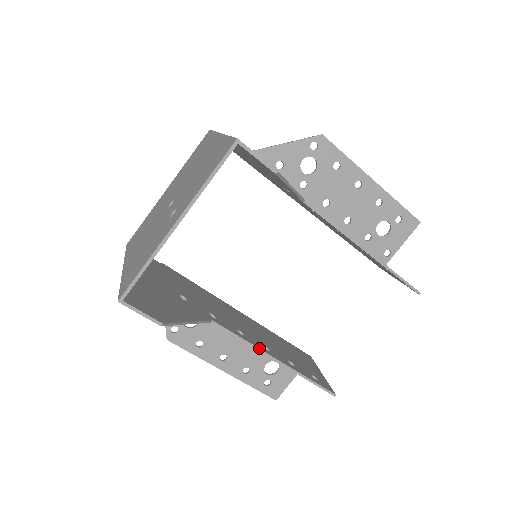
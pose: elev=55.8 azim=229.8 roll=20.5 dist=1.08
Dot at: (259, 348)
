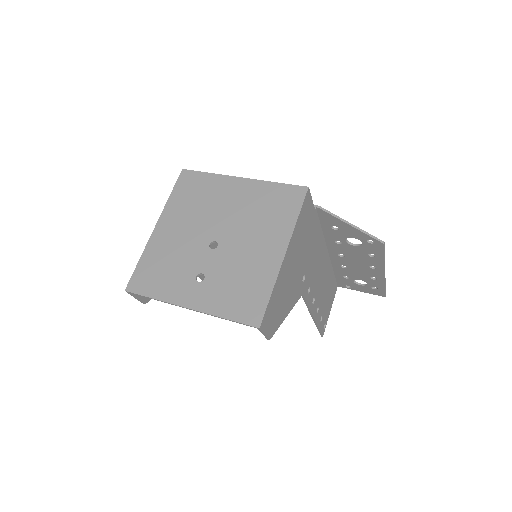
Dot at: occluded
